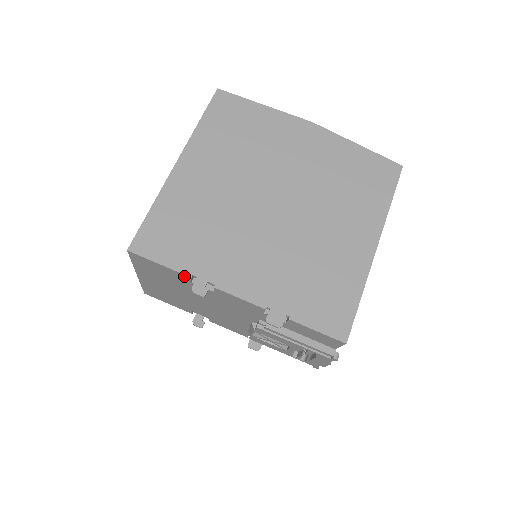
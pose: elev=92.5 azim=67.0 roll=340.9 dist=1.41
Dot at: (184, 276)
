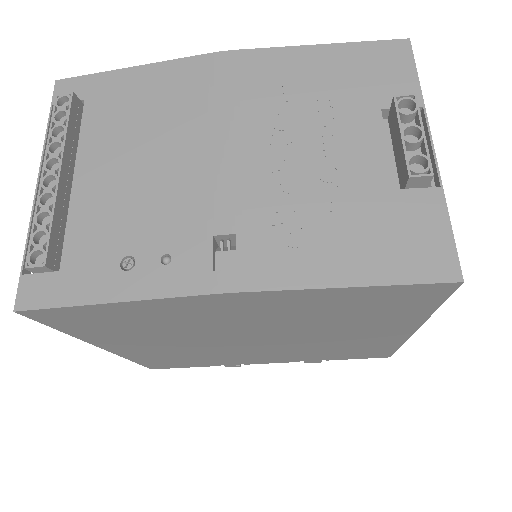
Dot at: occluded
